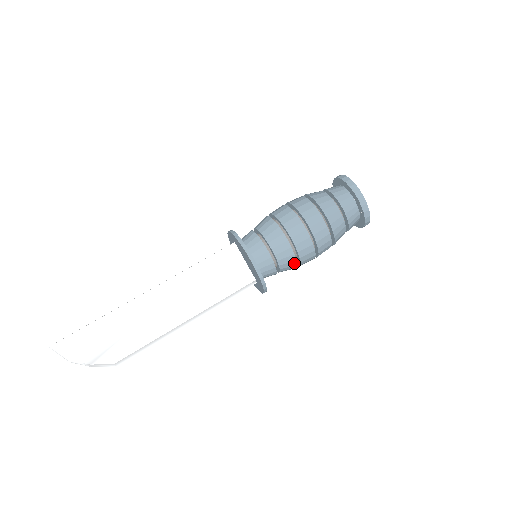
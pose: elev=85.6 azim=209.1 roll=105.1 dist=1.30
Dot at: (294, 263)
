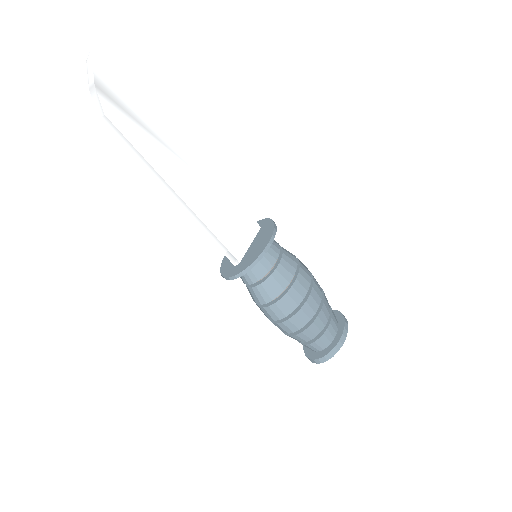
Dot at: (273, 296)
